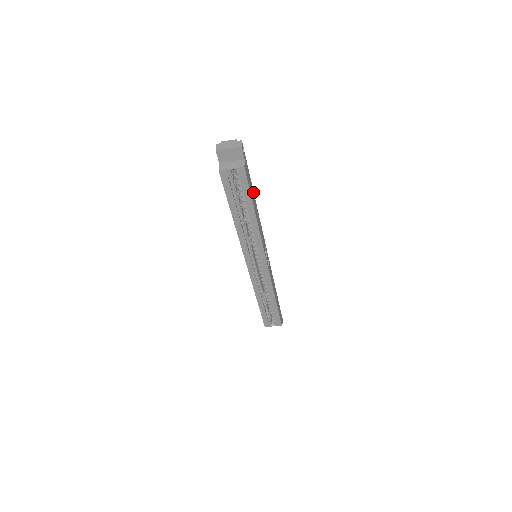
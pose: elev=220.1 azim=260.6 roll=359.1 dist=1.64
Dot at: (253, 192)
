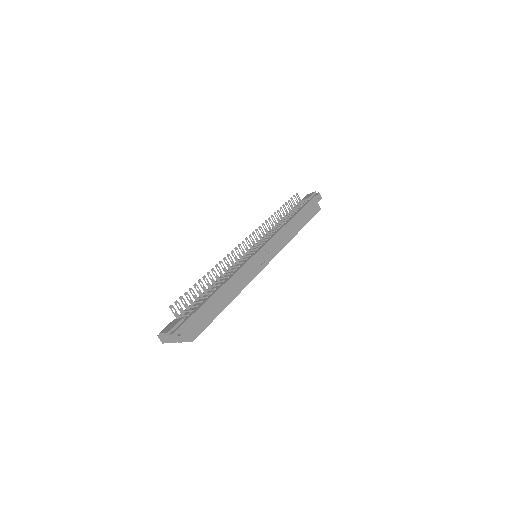
Dot at: (213, 296)
